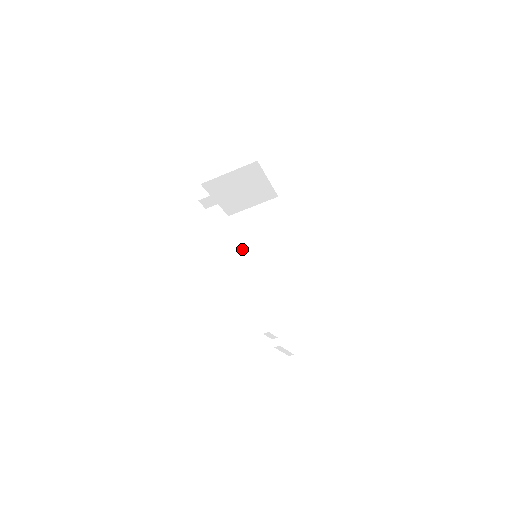
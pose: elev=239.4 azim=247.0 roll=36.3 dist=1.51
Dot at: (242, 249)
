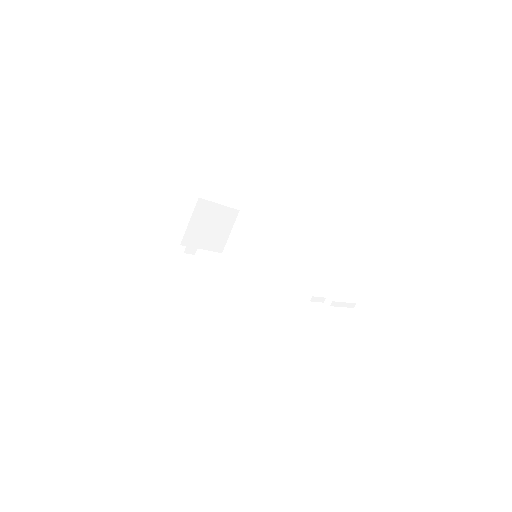
Dot at: (247, 263)
